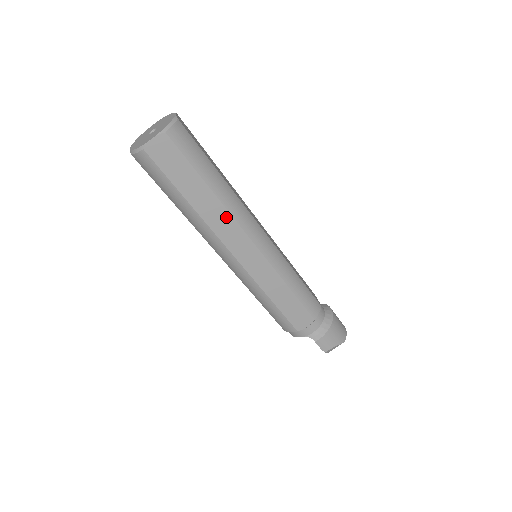
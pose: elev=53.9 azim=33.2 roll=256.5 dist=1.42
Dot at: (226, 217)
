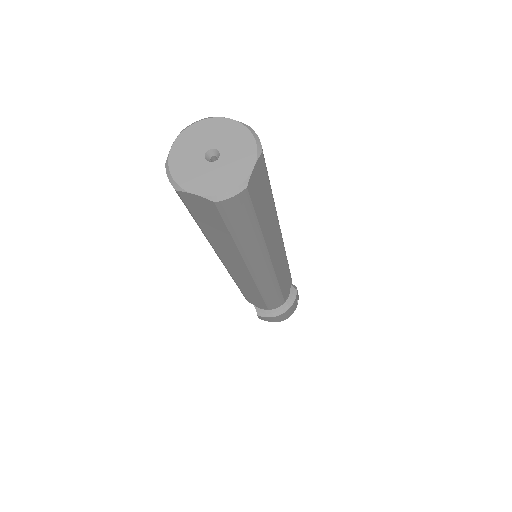
Dot at: (237, 257)
